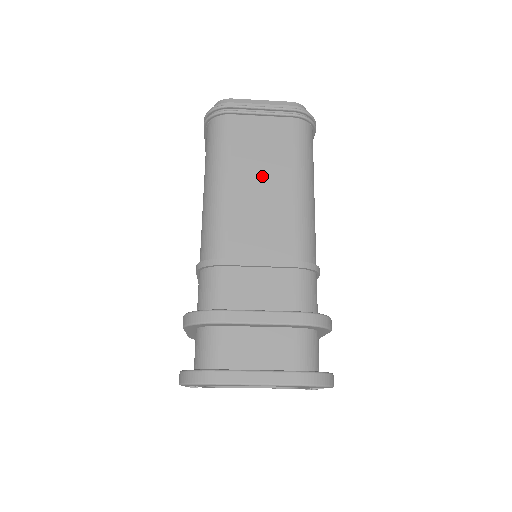
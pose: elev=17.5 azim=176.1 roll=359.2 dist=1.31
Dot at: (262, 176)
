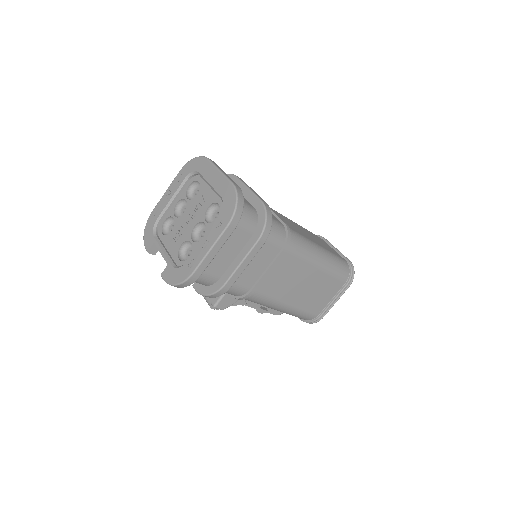
Dot at: (309, 235)
